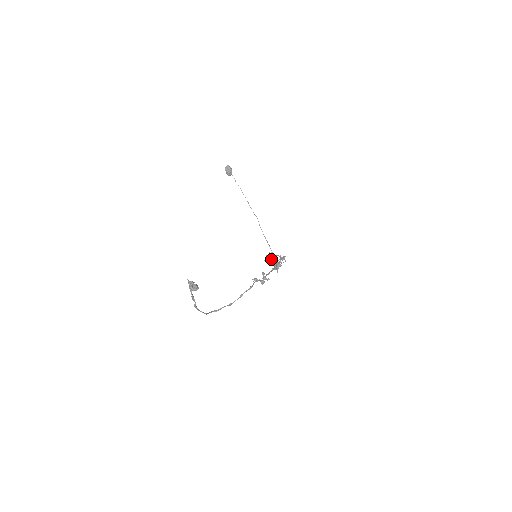
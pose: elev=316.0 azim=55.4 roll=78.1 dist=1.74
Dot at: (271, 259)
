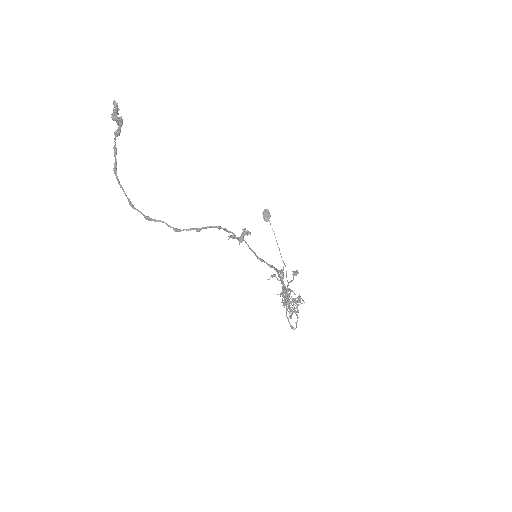
Dot at: (282, 286)
